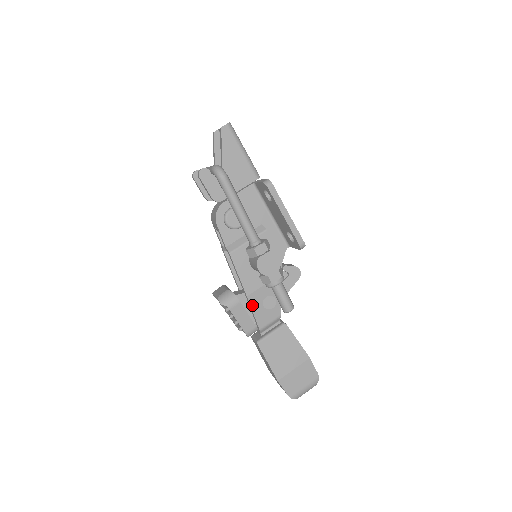
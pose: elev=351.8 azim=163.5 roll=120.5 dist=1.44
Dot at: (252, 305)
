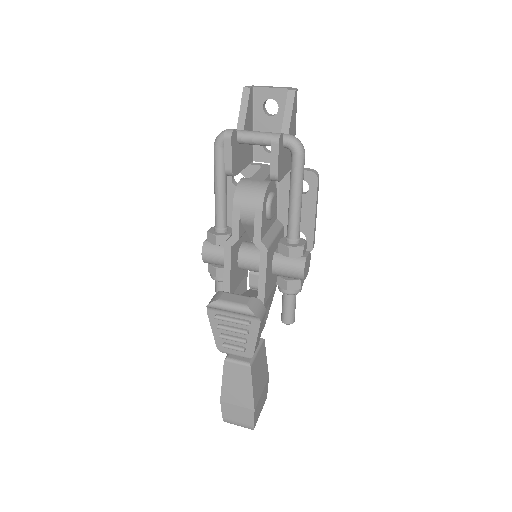
Dot at: occluded
